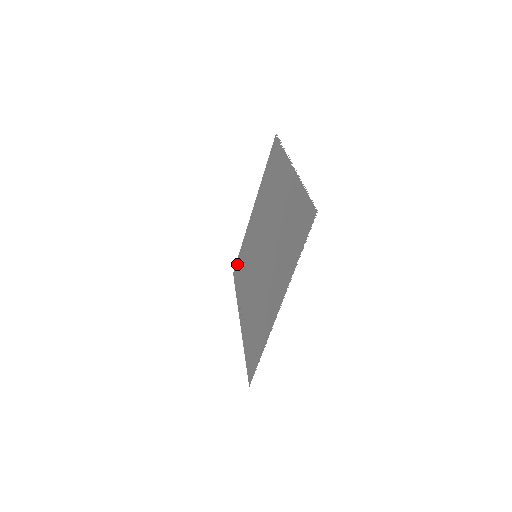
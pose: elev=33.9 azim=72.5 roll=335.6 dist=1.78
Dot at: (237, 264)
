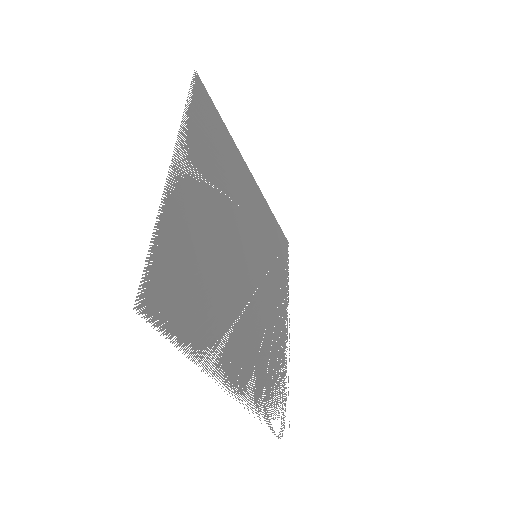
Dot at: (281, 237)
